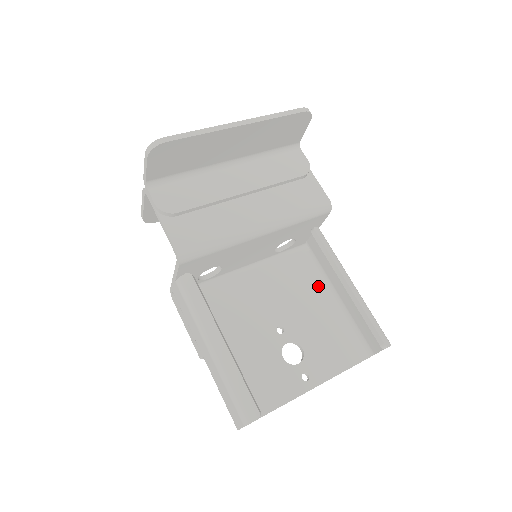
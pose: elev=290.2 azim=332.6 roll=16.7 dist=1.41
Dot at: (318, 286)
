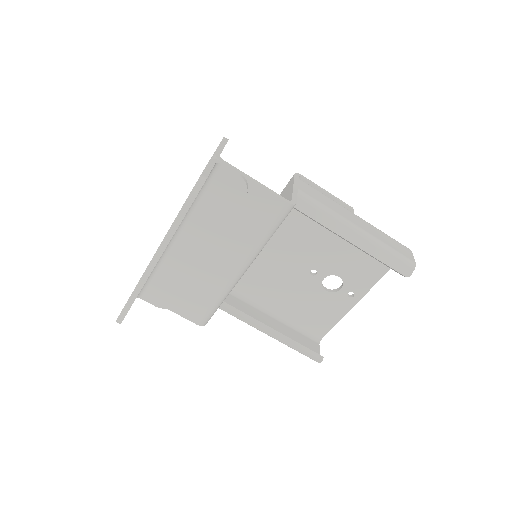
Dot at: occluded
